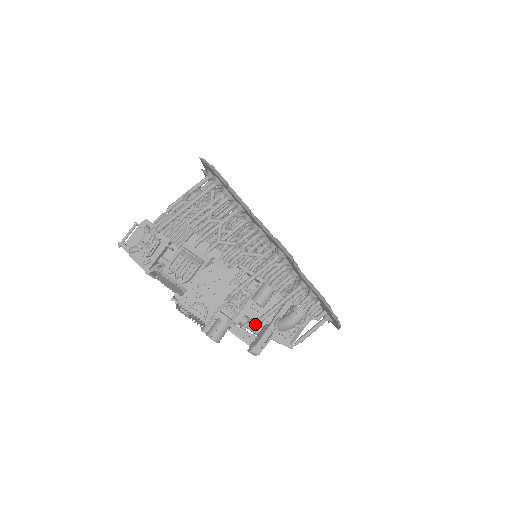
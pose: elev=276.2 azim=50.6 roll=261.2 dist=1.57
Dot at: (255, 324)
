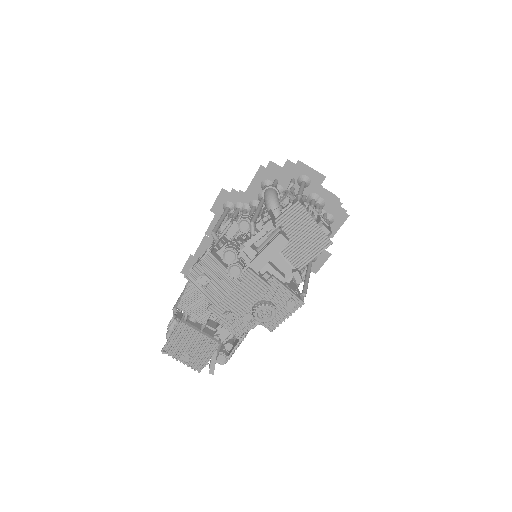
Dot at: (251, 225)
